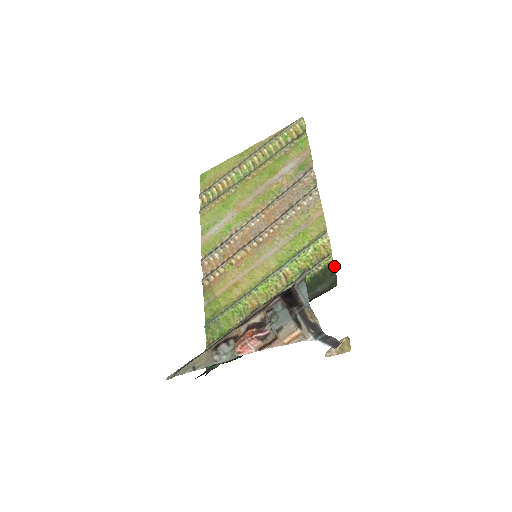
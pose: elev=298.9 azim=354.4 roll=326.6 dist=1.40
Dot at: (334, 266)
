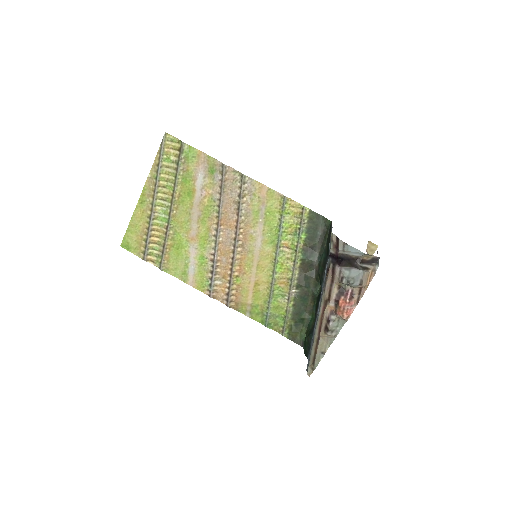
Dot at: (314, 212)
